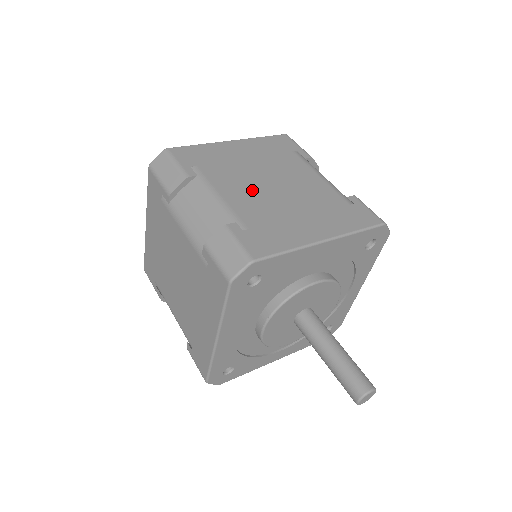
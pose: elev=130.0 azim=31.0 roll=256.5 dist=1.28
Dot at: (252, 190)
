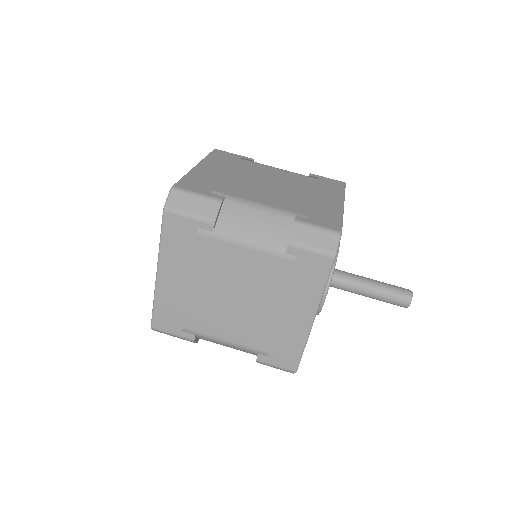
Dot at: (267, 192)
